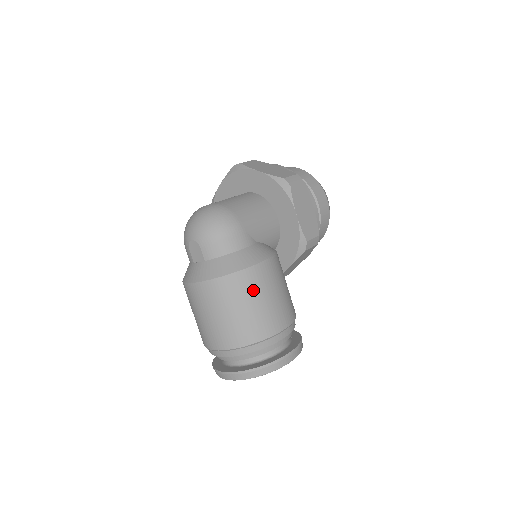
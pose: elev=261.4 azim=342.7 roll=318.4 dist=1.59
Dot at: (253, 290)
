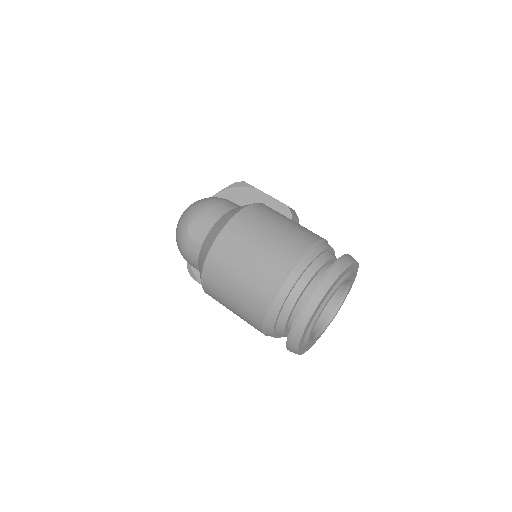
Dot at: (271, 215)
